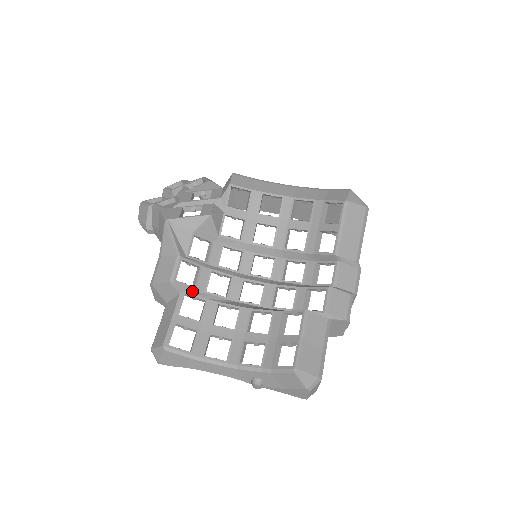
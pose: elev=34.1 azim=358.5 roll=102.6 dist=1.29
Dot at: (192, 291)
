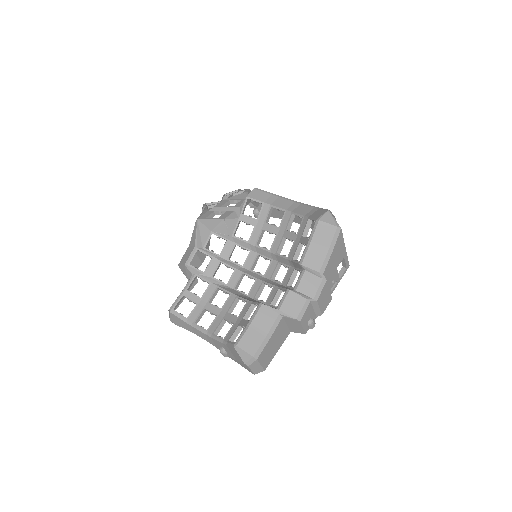
Dot at: (202, 275)
